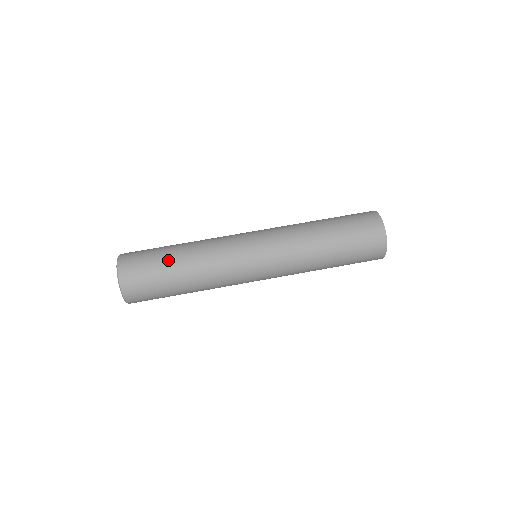
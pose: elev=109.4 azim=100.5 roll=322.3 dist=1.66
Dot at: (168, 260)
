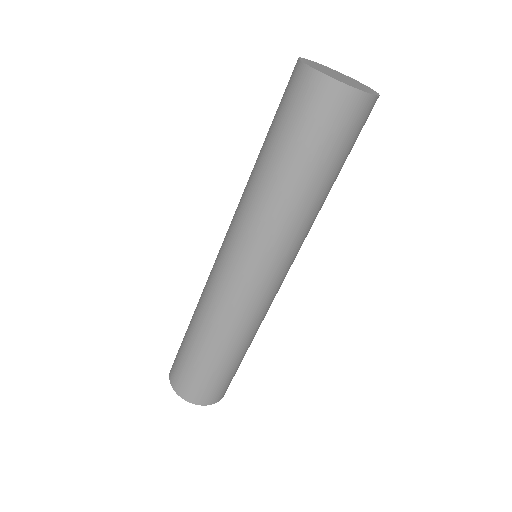
Dot at: (193, 351)
